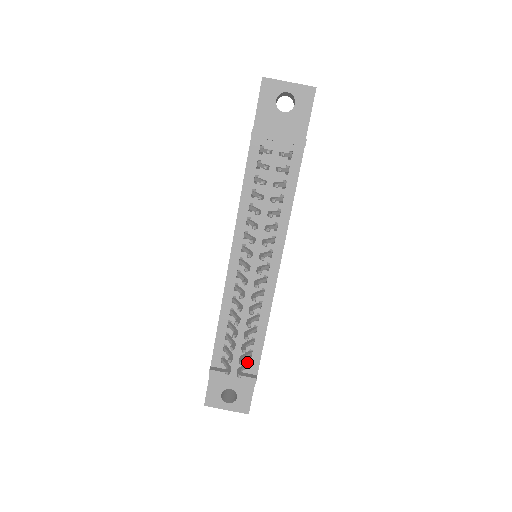
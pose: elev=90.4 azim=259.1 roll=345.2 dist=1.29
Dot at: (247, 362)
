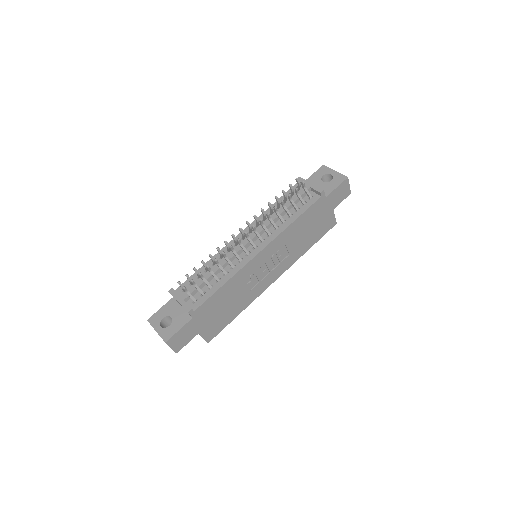
Dot at: (196, 300)
